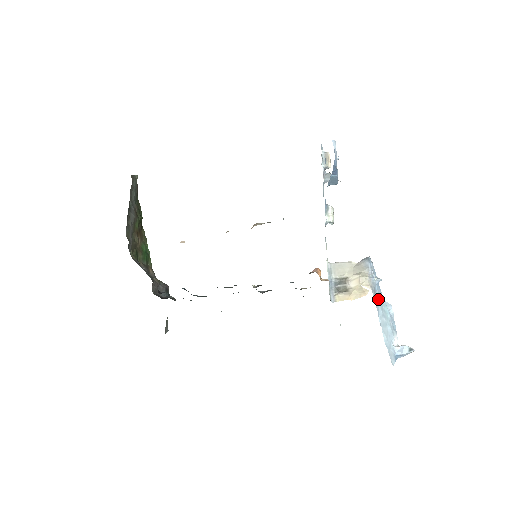
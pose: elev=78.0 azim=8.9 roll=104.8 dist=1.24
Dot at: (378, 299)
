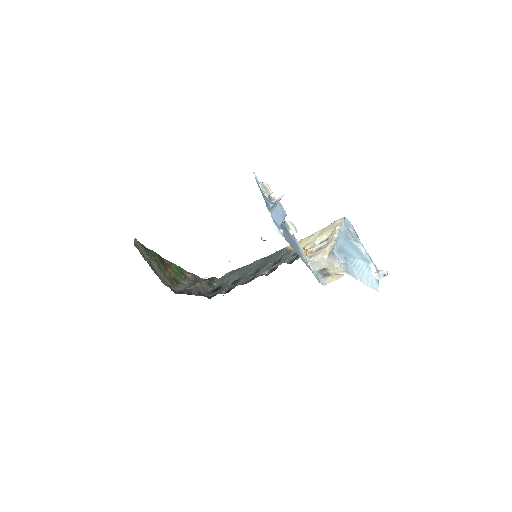
Dot at: (351, 268)
